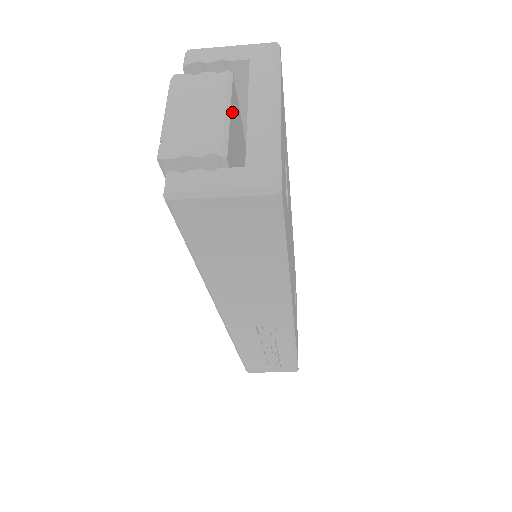
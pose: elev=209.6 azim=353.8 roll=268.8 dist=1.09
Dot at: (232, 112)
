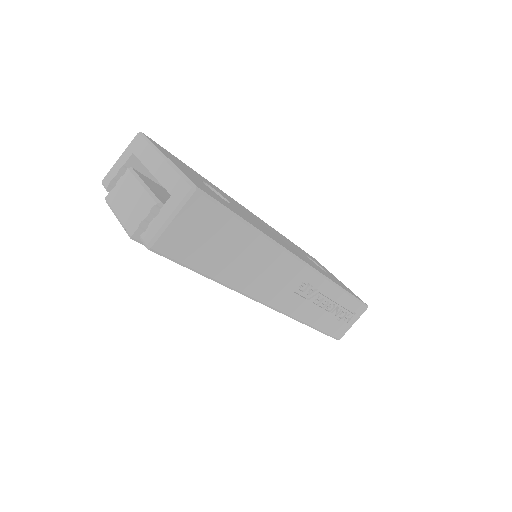
Dot at: (147, 183)
